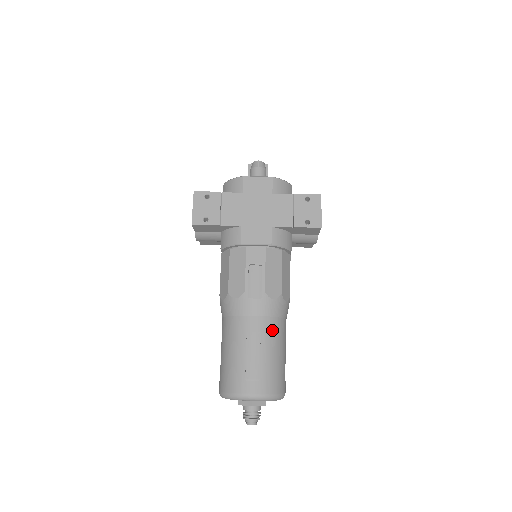
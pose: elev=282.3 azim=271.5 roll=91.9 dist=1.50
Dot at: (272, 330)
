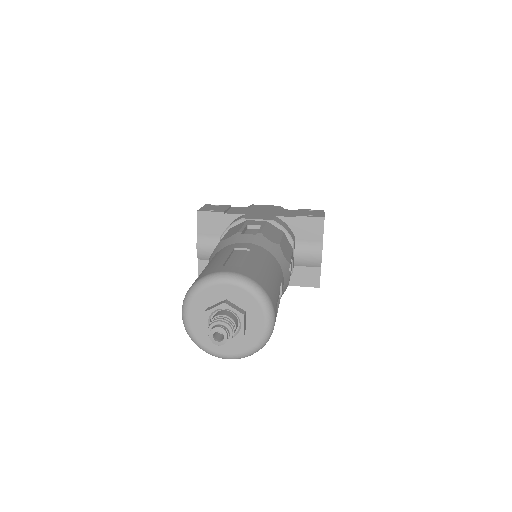
Dot at: (265, 255)
